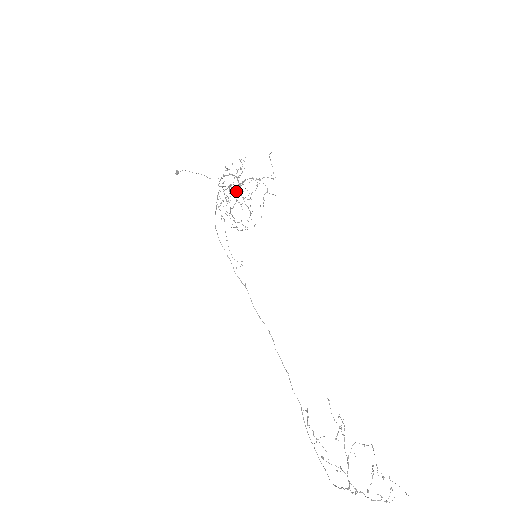
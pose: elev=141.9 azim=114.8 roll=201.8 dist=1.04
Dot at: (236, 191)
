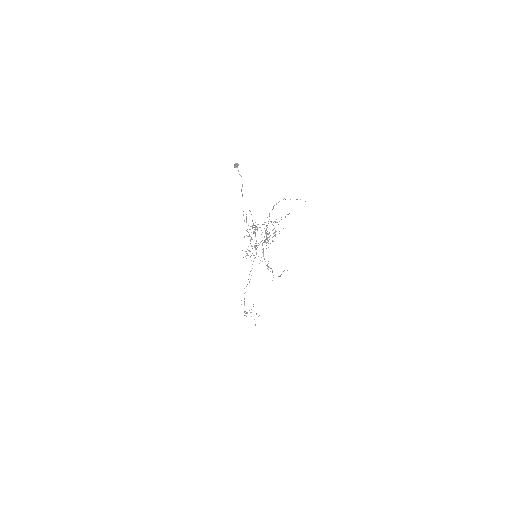
Dot at: occluded
